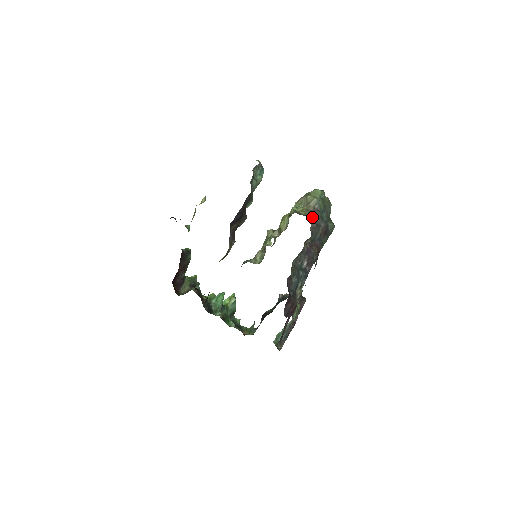
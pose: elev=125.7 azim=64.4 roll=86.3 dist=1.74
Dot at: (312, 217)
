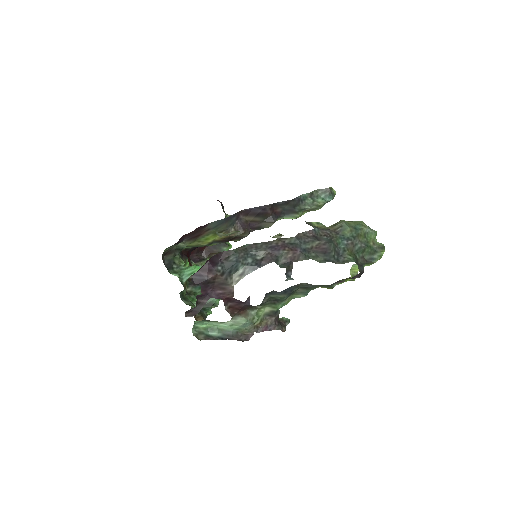
Dot at: (317, 229)
